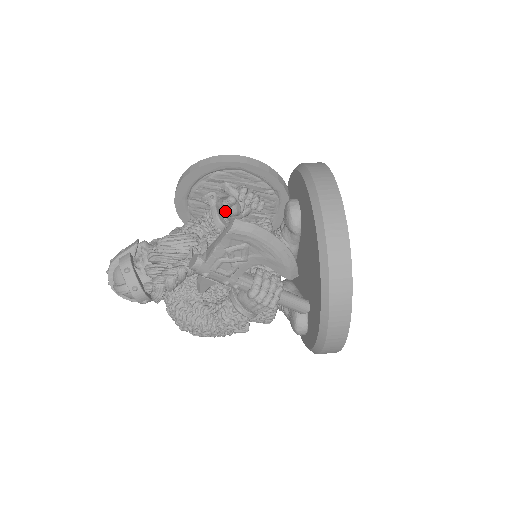
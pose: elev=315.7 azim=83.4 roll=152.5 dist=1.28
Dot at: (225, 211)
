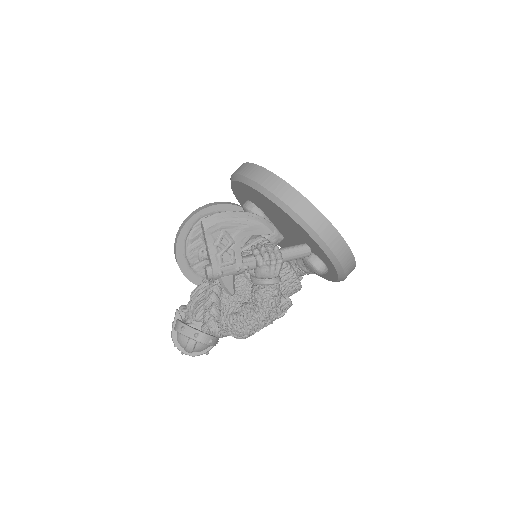
Dot at: occluded
